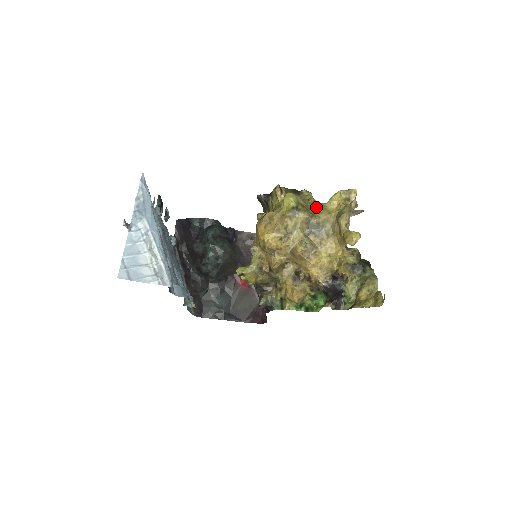
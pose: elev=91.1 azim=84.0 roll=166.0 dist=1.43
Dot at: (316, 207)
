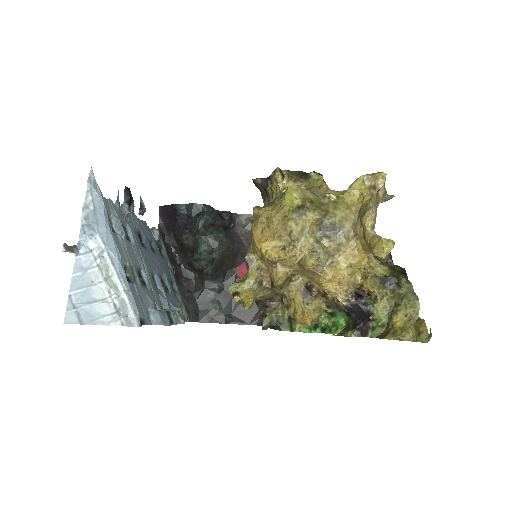
Dot at: (330, 200)
